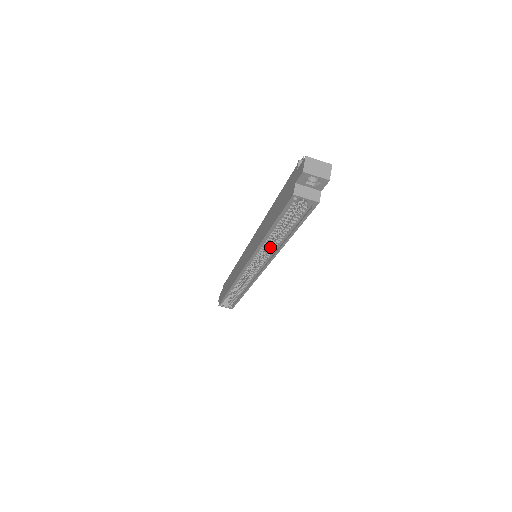
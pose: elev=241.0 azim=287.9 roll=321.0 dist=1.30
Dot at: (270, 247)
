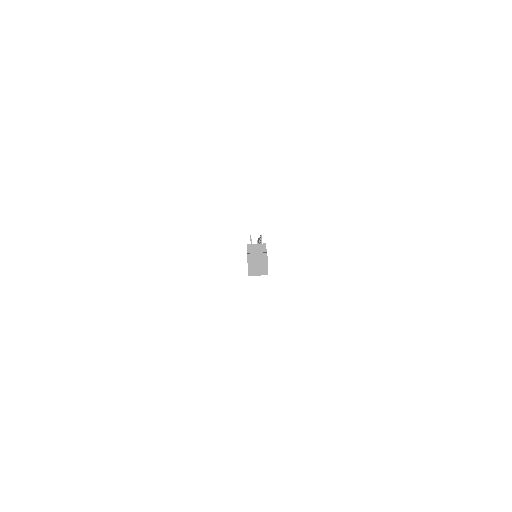
Dot at: occluded
